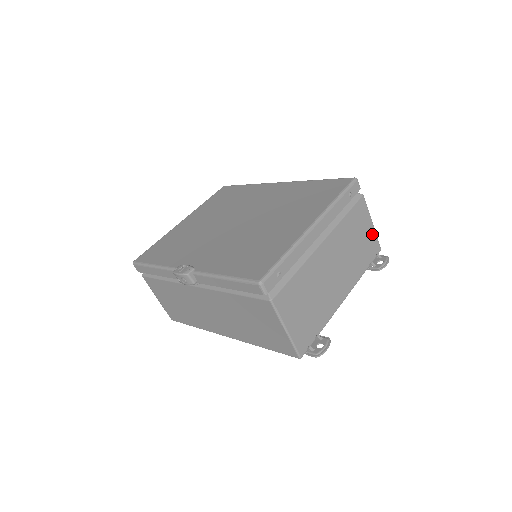
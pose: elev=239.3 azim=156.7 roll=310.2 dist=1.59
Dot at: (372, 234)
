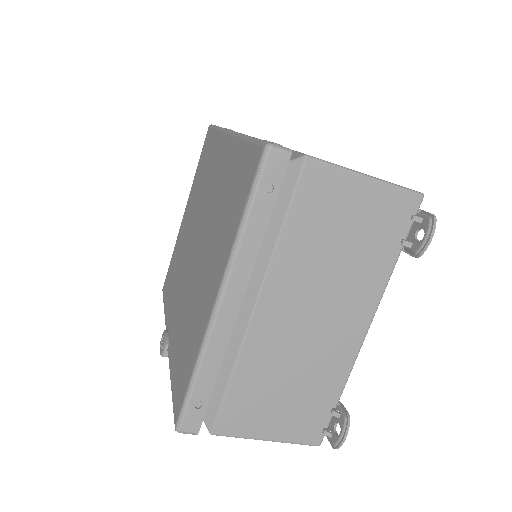
Dot at: (378, 195)
